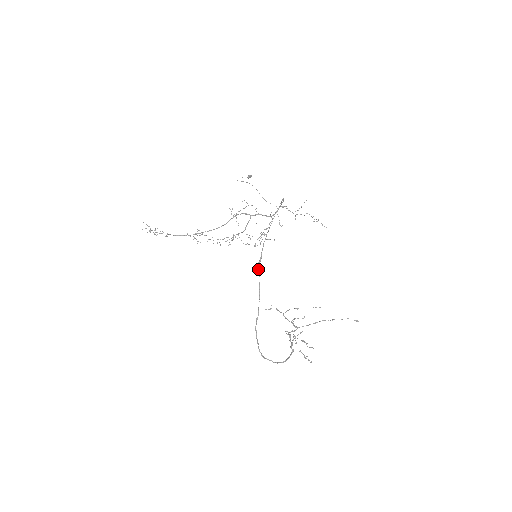
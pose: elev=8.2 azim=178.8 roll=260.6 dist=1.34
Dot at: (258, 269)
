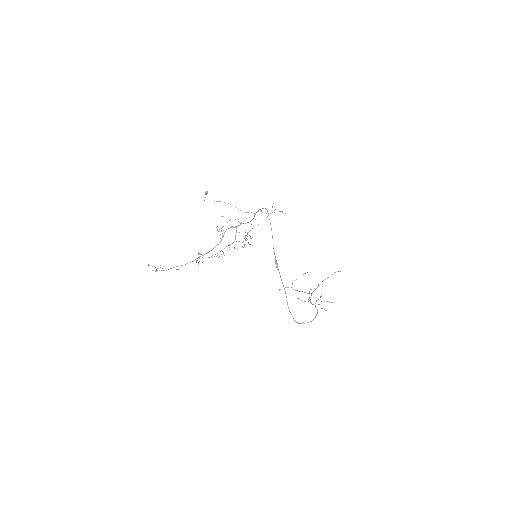
Dot at: (277, 267)
